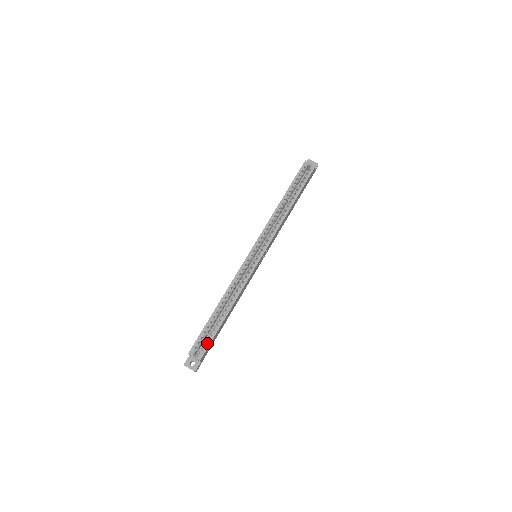
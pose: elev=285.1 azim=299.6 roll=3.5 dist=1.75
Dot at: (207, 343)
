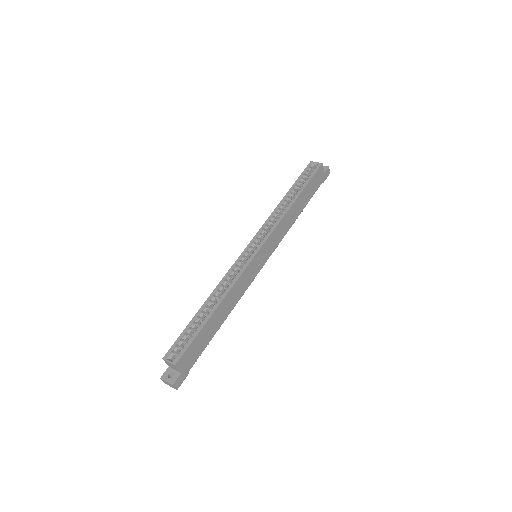
Dot at: (186, 345)
